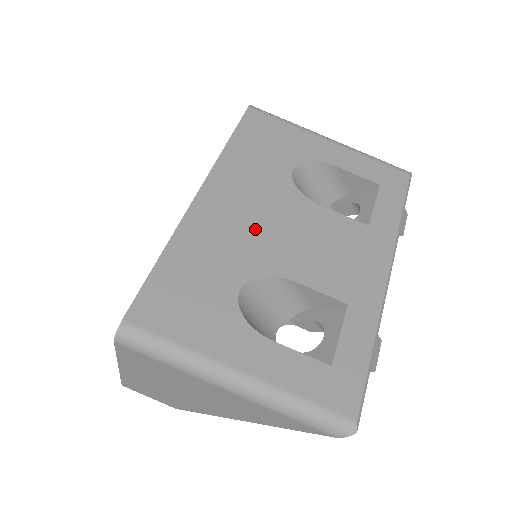
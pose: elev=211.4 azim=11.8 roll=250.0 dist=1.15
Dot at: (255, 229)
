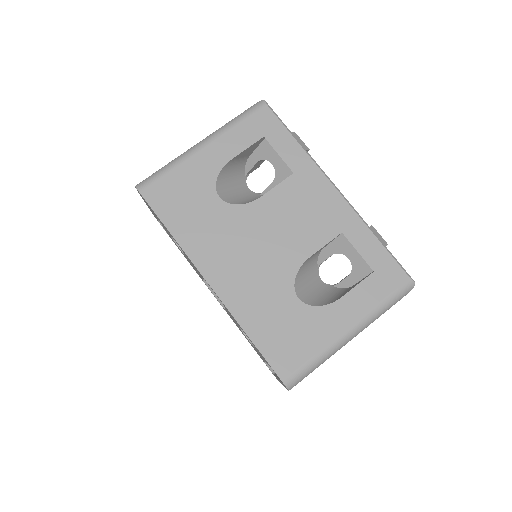
Dot at: (258, 259)
